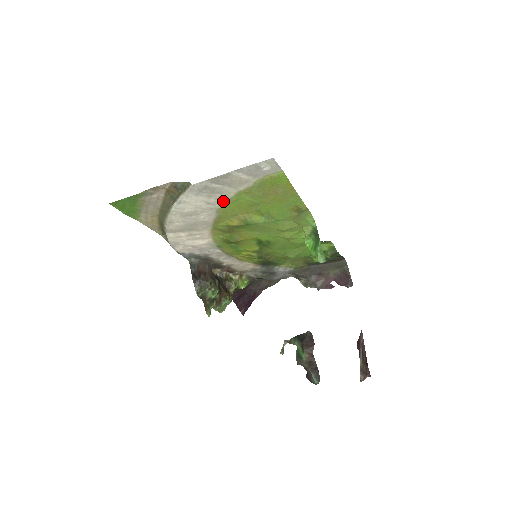
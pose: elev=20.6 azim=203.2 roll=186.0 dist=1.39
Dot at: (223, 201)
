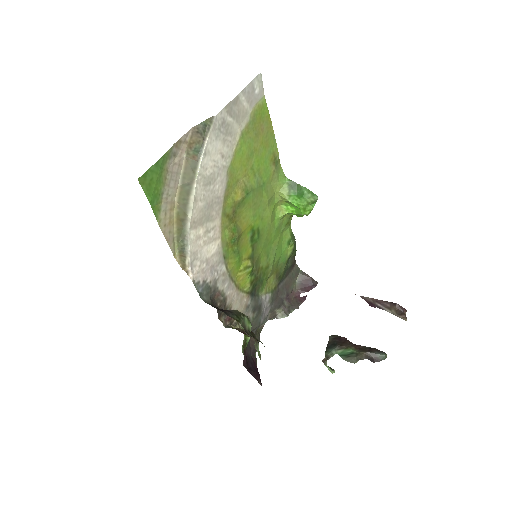
Dot at: (231, 152)
